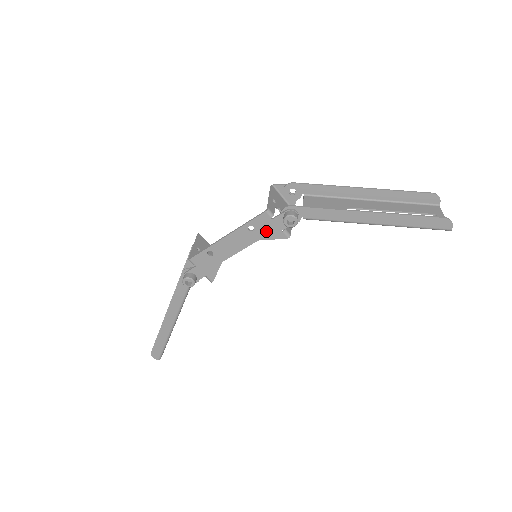
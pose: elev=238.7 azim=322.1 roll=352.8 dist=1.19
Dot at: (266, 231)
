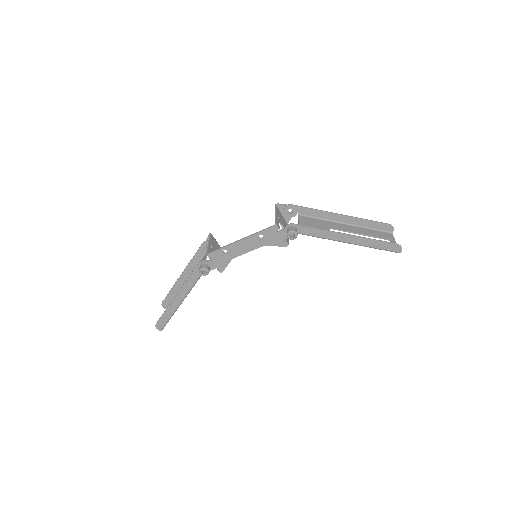
Dot at: (271, 240)
